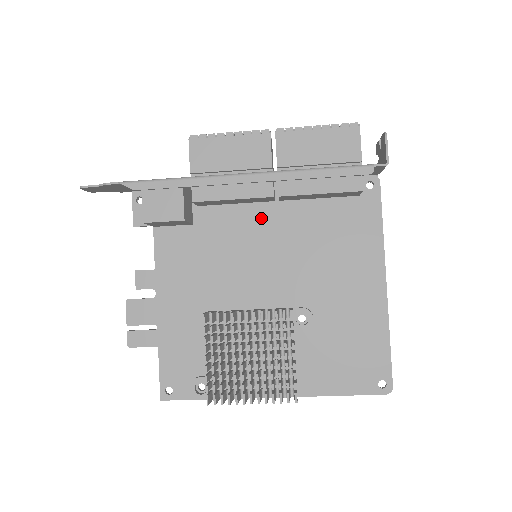
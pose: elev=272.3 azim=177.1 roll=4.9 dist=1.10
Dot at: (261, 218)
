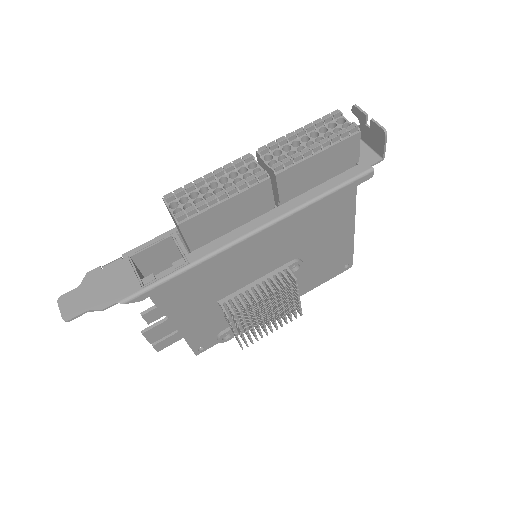
Dot at: occluded
